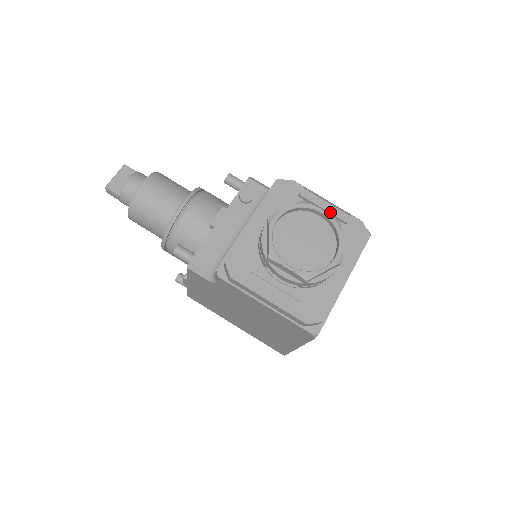
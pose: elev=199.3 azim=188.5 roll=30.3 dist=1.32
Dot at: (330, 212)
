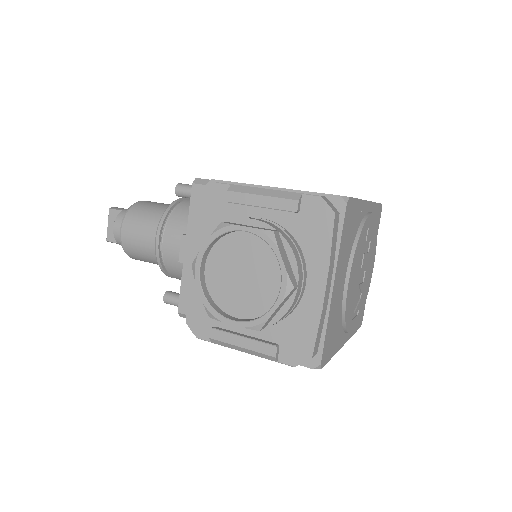
Dot at: (270, 208)
